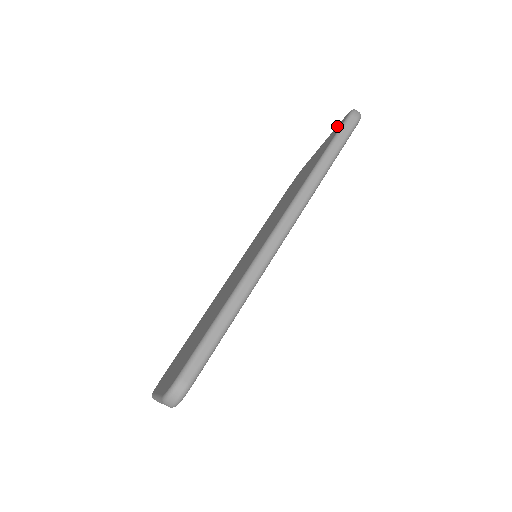
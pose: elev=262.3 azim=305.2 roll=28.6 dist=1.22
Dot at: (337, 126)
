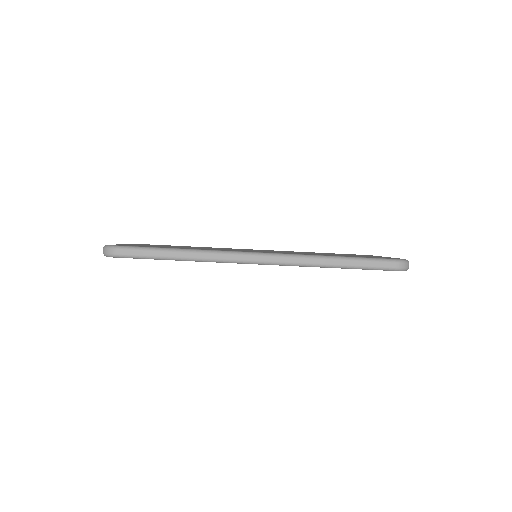
Dot at: occluded
